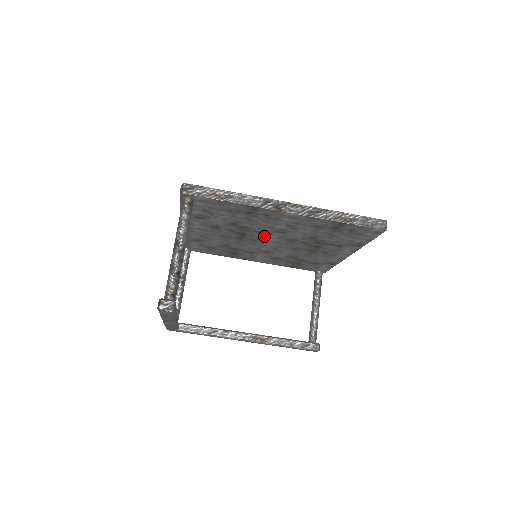
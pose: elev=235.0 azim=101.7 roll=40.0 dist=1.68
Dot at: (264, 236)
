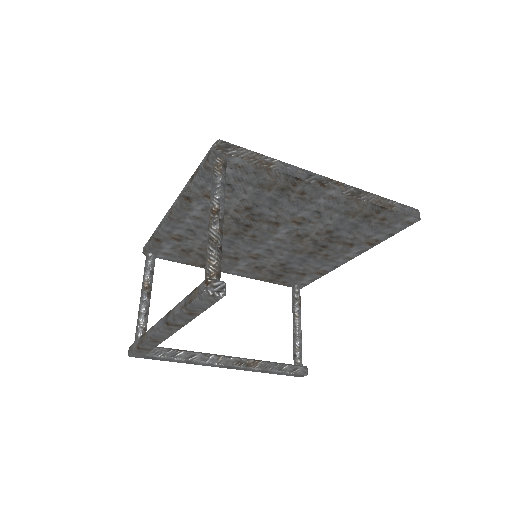
Dot at: (272, 230)
